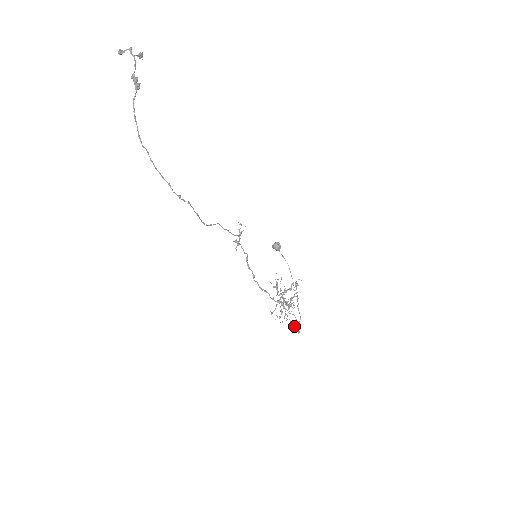
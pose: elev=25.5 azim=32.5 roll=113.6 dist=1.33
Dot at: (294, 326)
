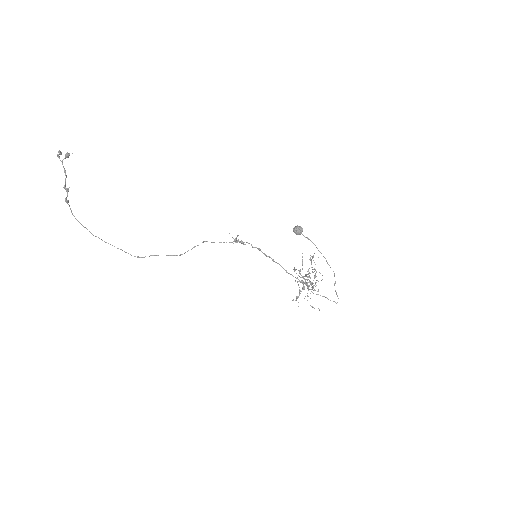
Dot at: occluded
